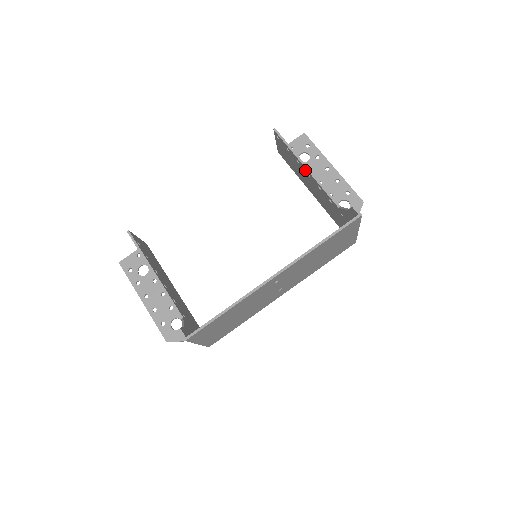
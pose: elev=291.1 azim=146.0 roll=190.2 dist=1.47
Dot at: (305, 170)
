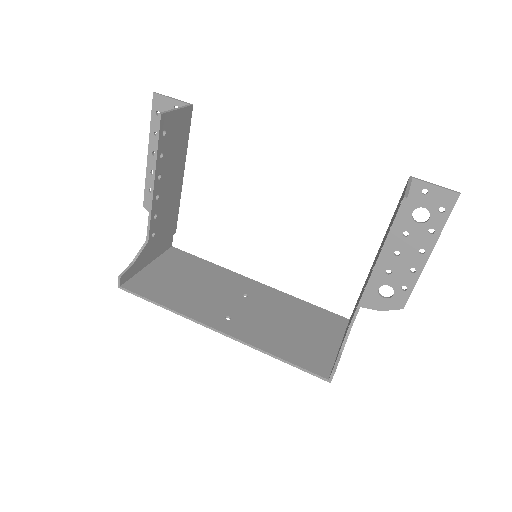
Dot at: (375, 263)
